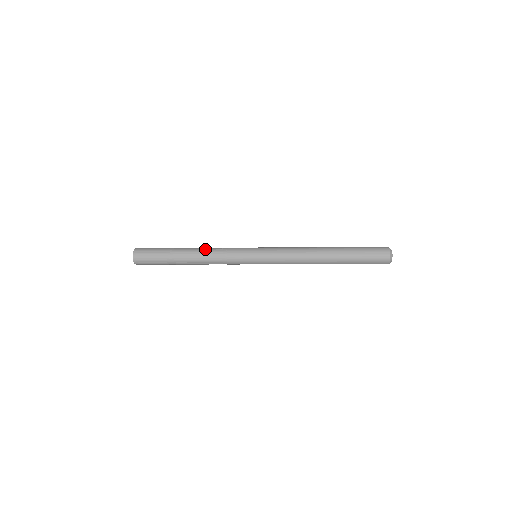
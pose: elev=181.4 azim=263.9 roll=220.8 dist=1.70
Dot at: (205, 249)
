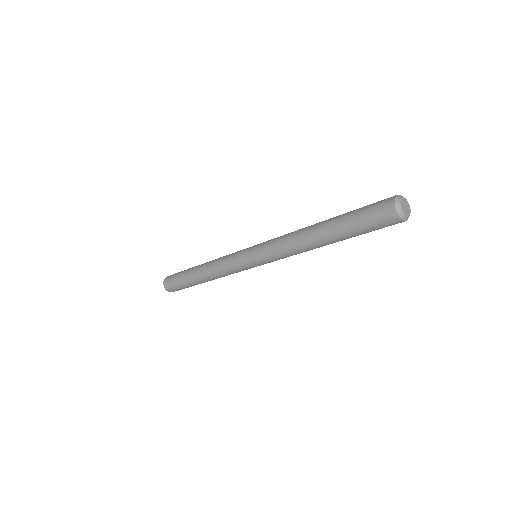
Dot at: (209, 267)
